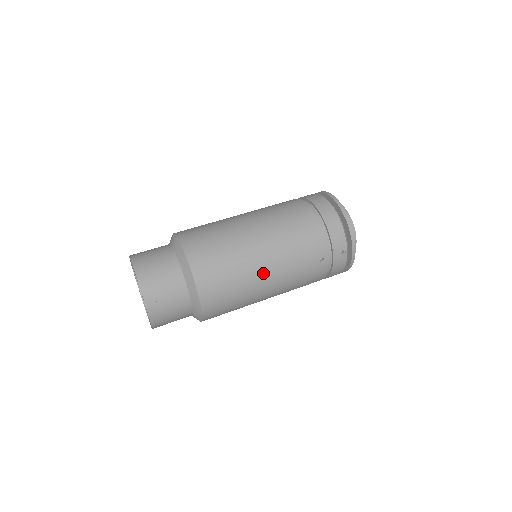
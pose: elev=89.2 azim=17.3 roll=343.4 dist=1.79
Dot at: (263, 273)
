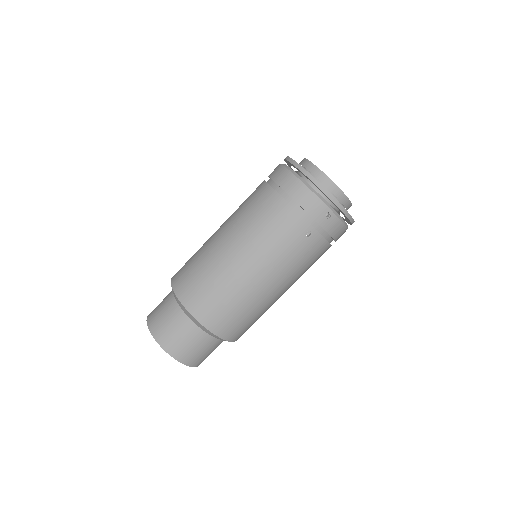
Dot at: (255, 280)
